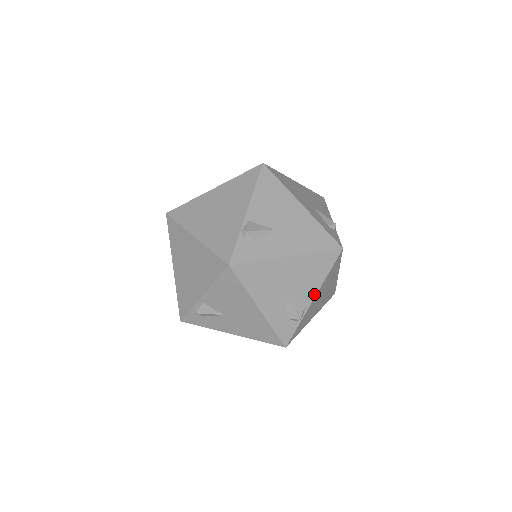
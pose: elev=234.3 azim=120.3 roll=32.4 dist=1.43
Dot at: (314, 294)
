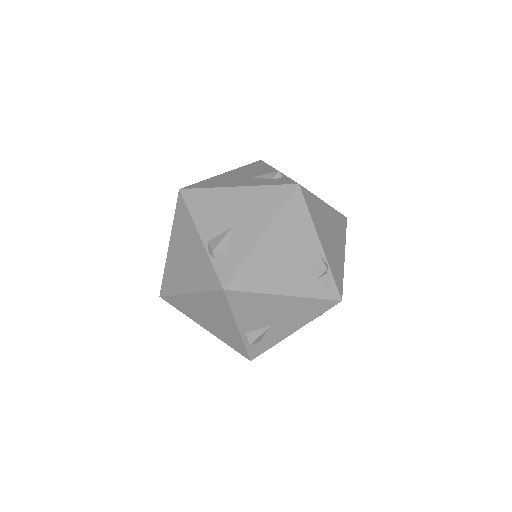
Dot at: (317, 240)
